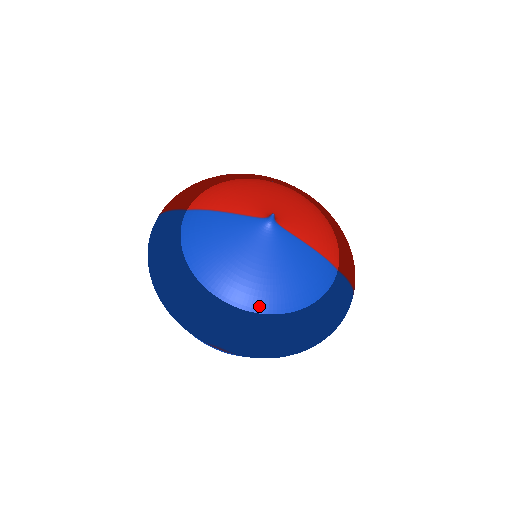
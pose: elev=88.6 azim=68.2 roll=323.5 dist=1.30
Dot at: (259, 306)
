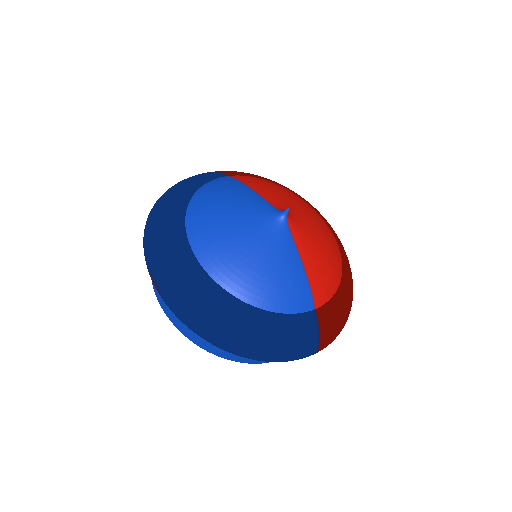
Dot at: (215, 270)
